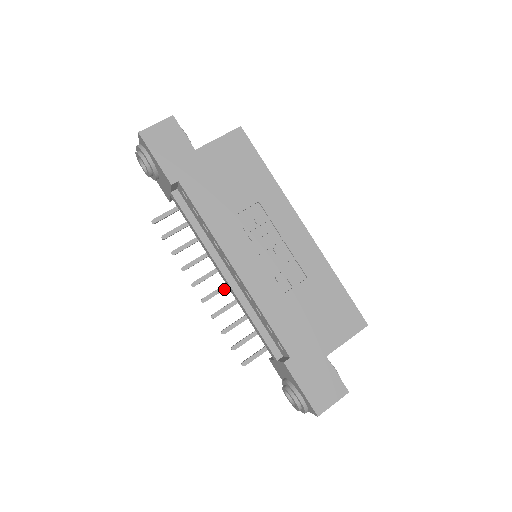
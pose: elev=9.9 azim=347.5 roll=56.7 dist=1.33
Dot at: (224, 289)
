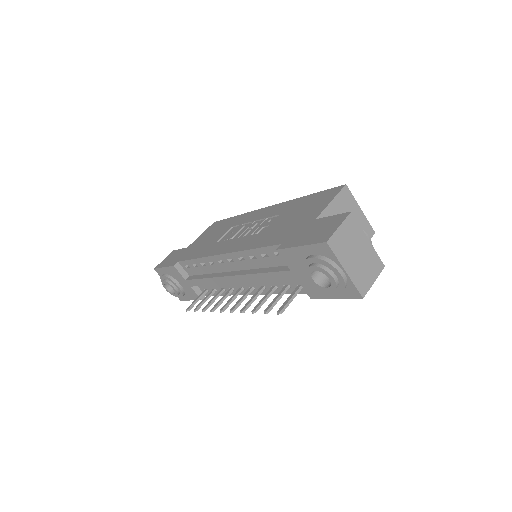
Dot at: (246, 294)
